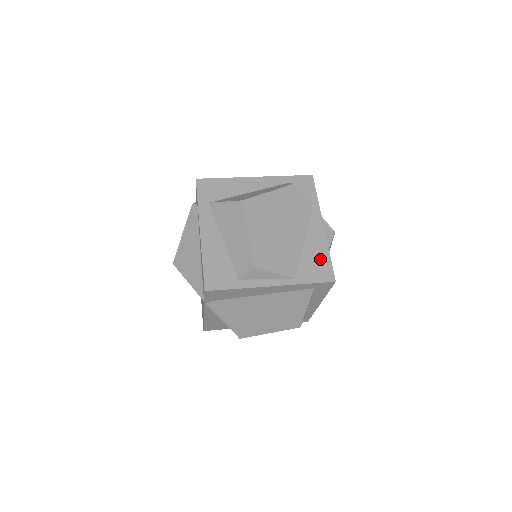
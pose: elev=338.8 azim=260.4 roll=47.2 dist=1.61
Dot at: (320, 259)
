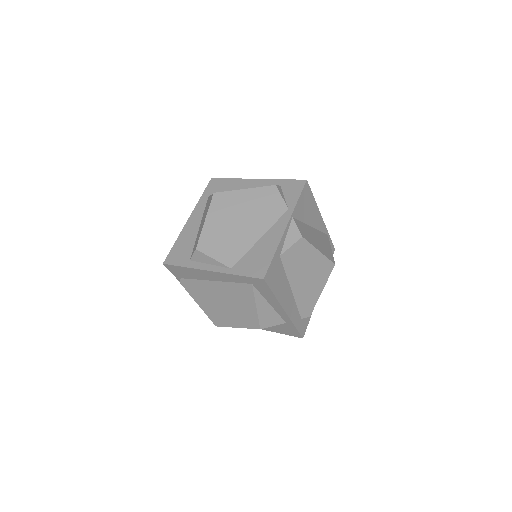
Dot at: (263, 256)
